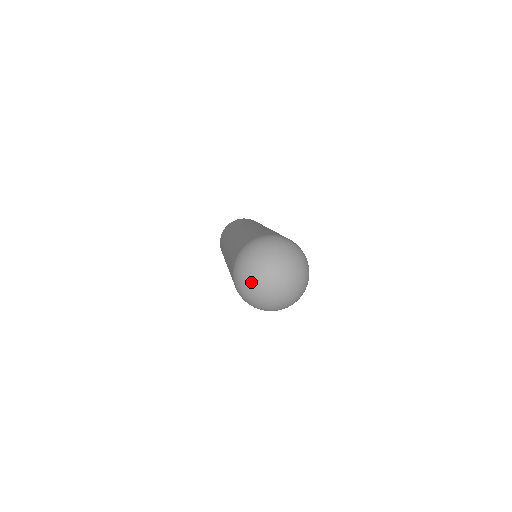
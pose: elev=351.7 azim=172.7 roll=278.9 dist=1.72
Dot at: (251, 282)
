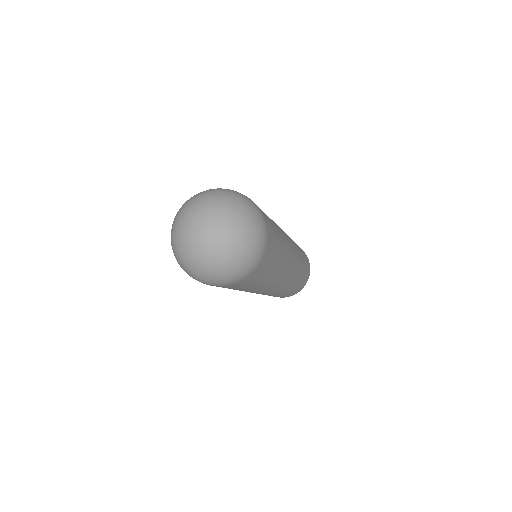
Dot at: (177, 226)
